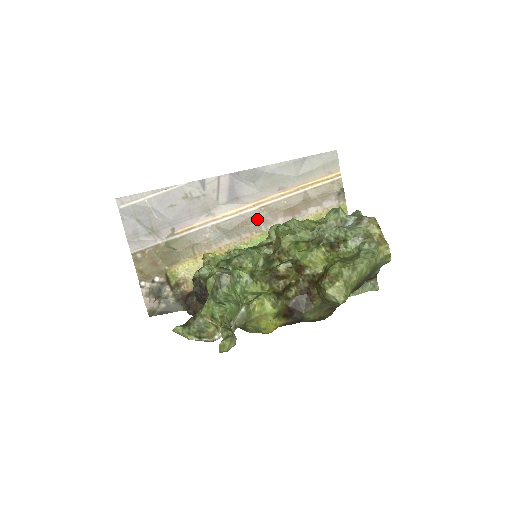
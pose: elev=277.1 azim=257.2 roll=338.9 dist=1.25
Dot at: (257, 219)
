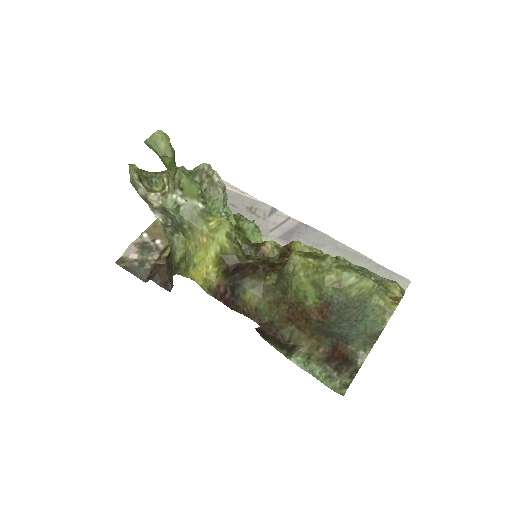
Dot at: occluded
